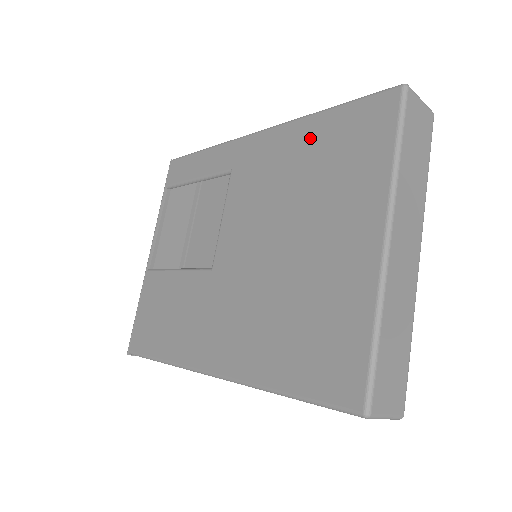
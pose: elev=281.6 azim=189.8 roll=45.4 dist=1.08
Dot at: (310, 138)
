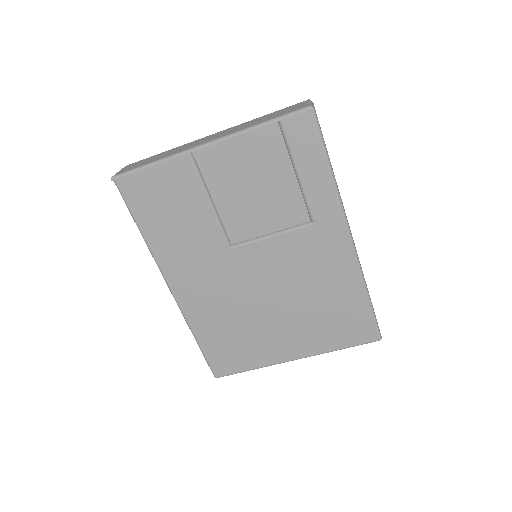
Dot at: (346, 293)
